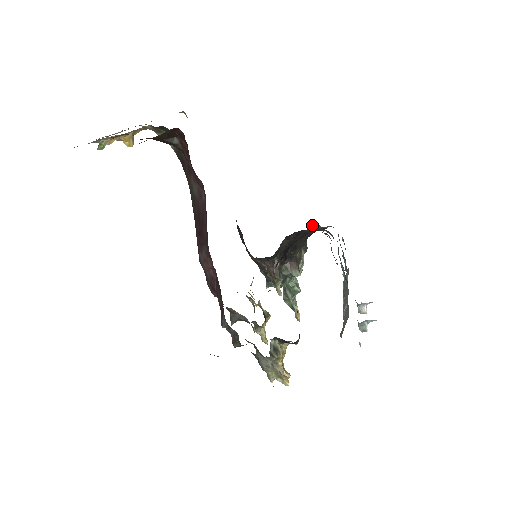
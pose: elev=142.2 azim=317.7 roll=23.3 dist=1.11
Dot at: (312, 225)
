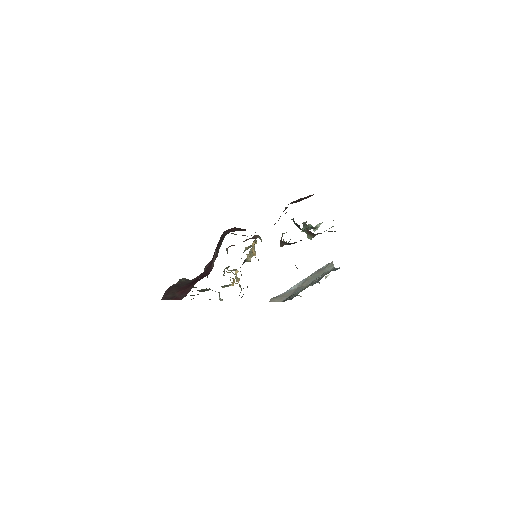
Dot at: occluded
